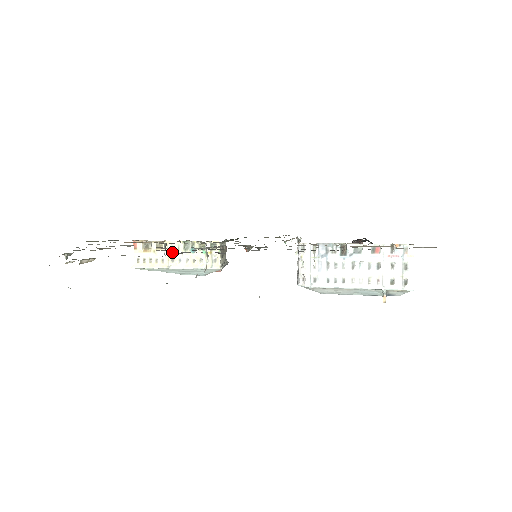
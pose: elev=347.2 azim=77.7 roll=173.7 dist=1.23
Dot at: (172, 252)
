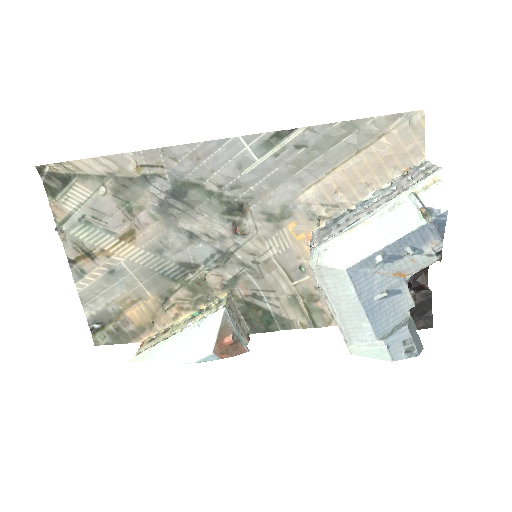
Dot at: (177, 328)
